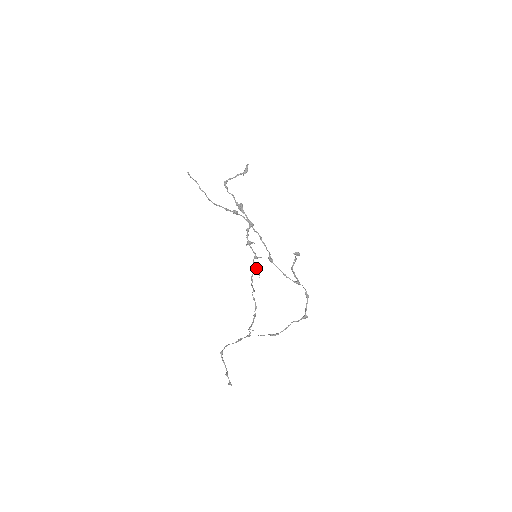
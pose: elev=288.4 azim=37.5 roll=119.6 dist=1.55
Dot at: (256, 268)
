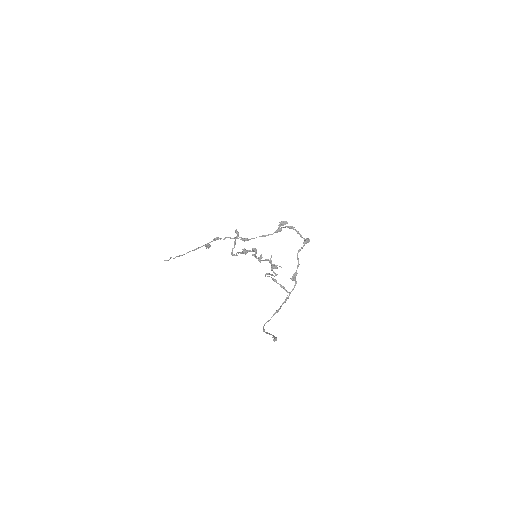
Dot at: (272, 265)
